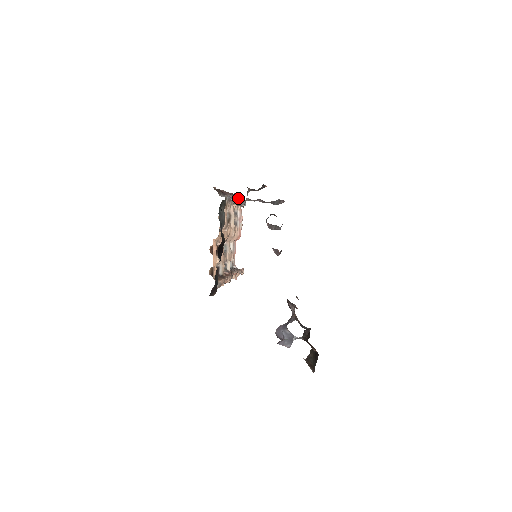
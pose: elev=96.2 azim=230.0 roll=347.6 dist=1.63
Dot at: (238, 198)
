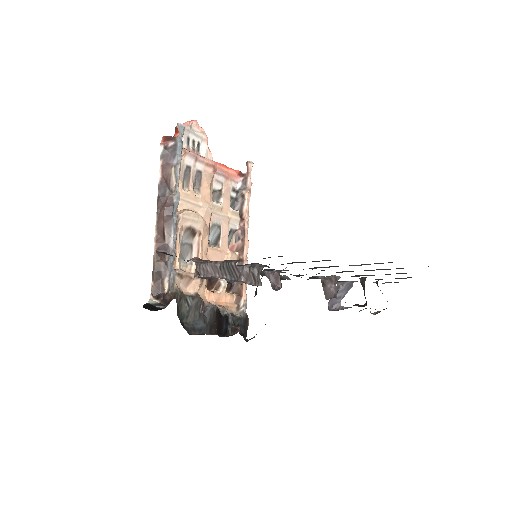
Dot at: (170, 156)
